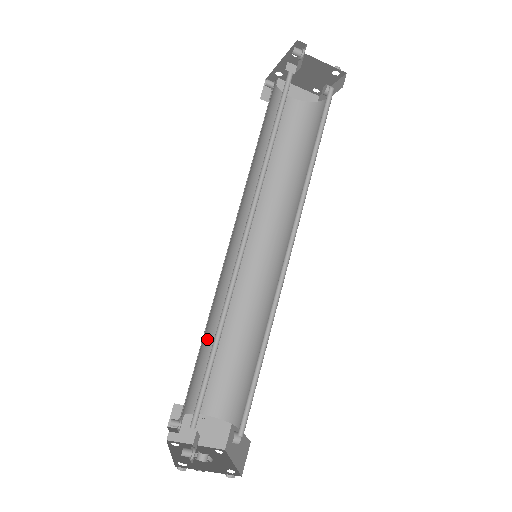
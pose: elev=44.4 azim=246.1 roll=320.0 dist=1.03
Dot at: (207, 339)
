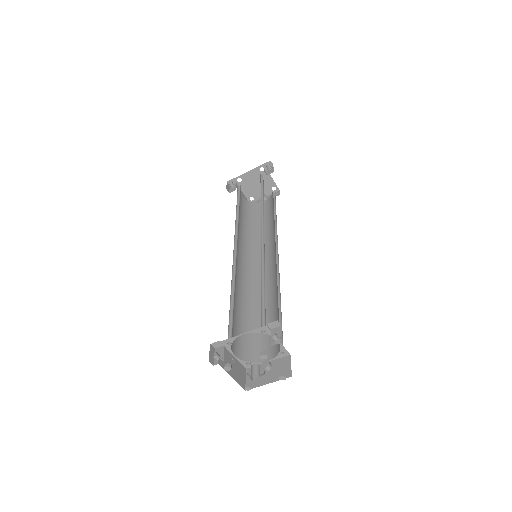
Dot at: occluded
